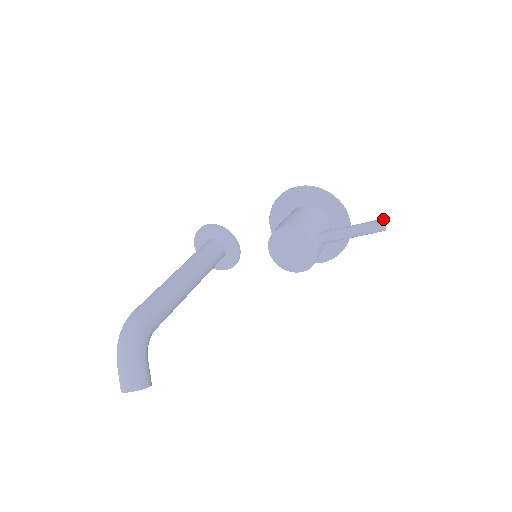
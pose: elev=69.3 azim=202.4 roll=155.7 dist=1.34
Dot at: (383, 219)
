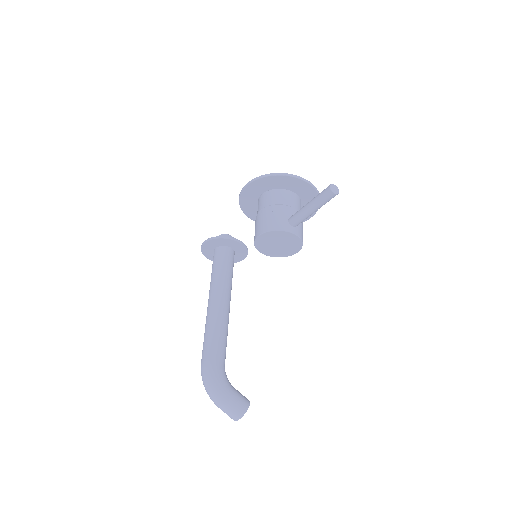
Dot at: (331, 185)
